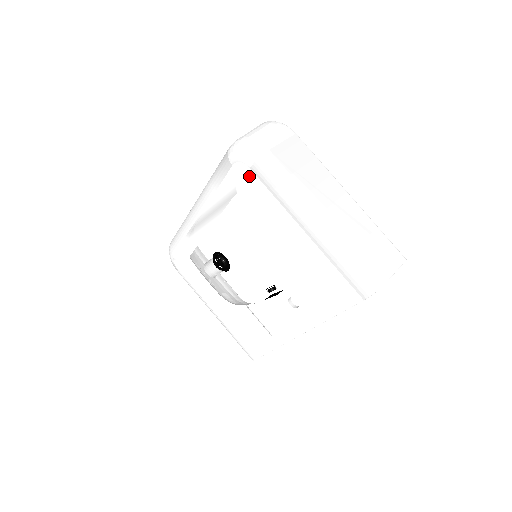
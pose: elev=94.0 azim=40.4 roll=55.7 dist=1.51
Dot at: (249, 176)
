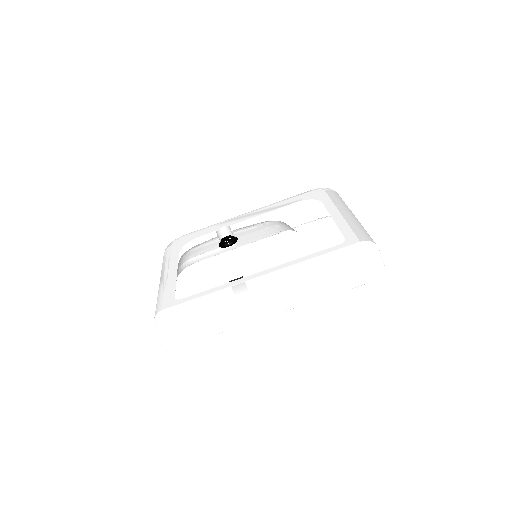
Dot at: (320, 194)
